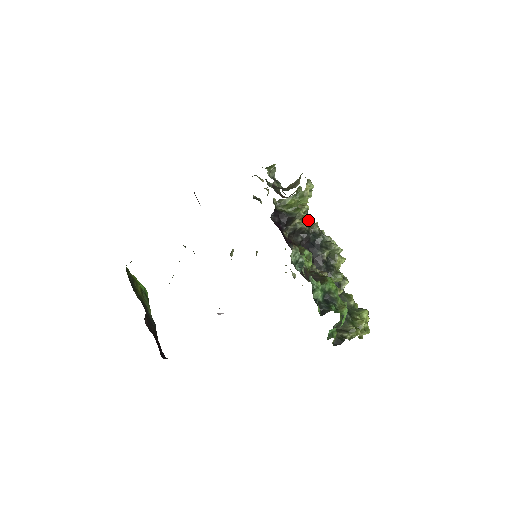
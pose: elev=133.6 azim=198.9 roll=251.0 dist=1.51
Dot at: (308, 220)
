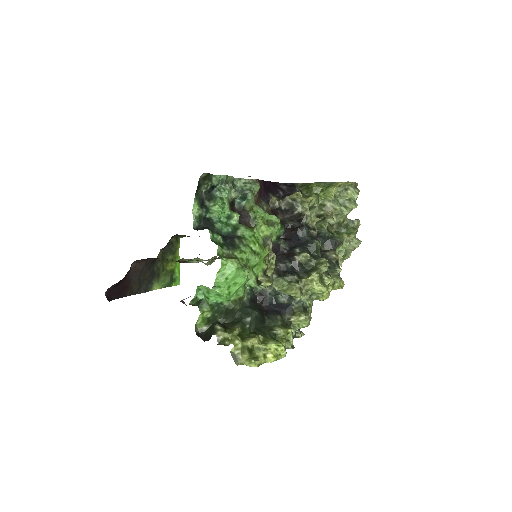
Dot at: (310, 199)
